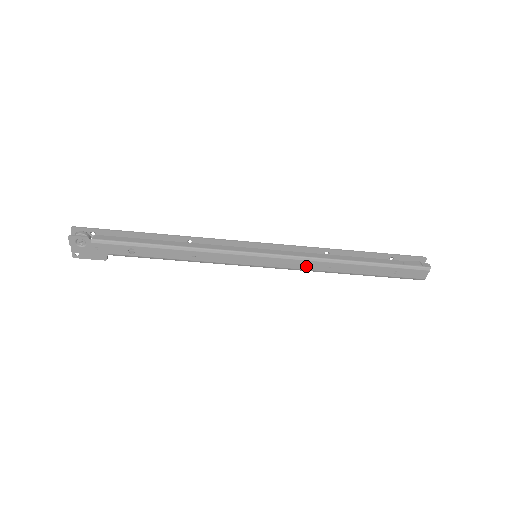
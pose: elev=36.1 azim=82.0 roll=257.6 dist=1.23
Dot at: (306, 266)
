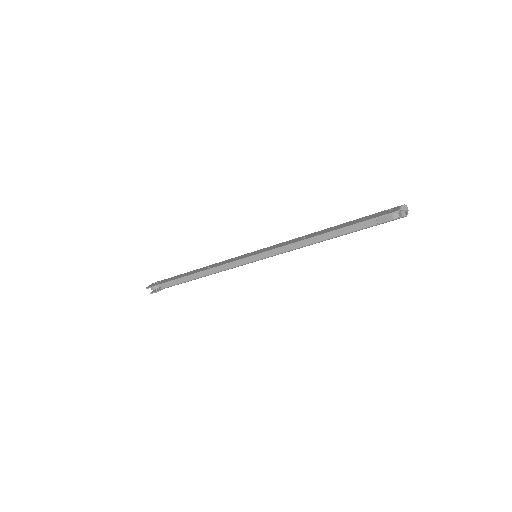
Dot at: occluded
